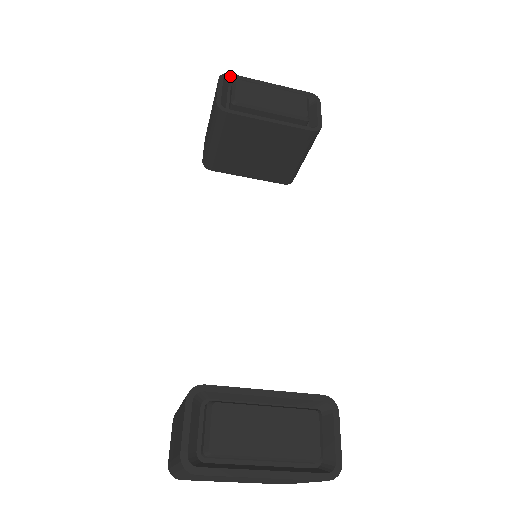
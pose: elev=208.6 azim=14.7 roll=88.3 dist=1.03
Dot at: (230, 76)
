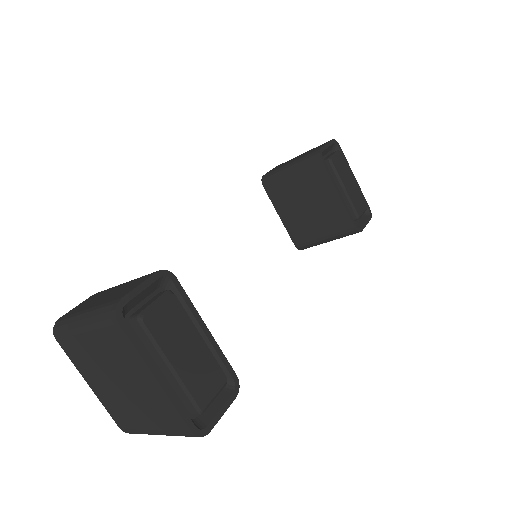
Dot at: (339, 146)
